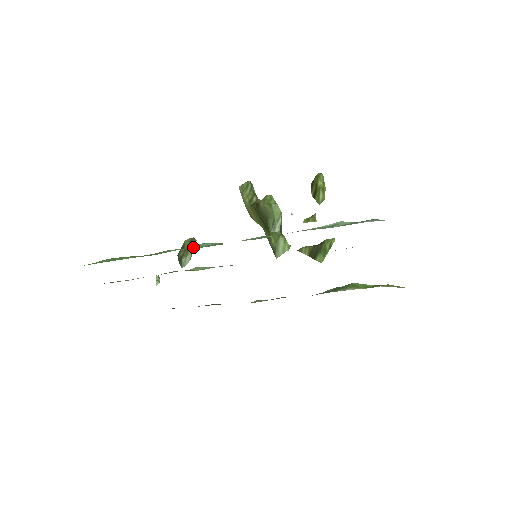
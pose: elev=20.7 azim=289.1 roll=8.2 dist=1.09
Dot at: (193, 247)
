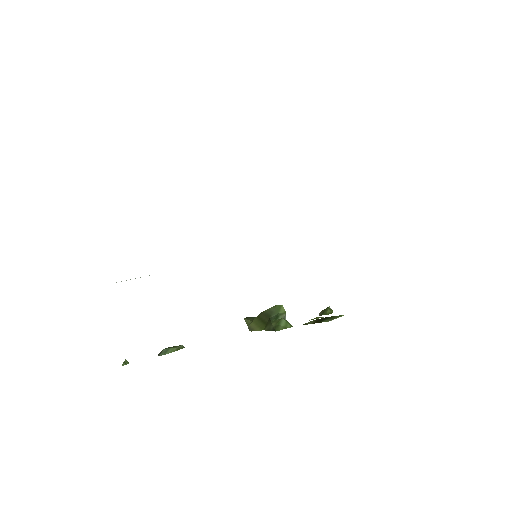
Dot at: occluded
